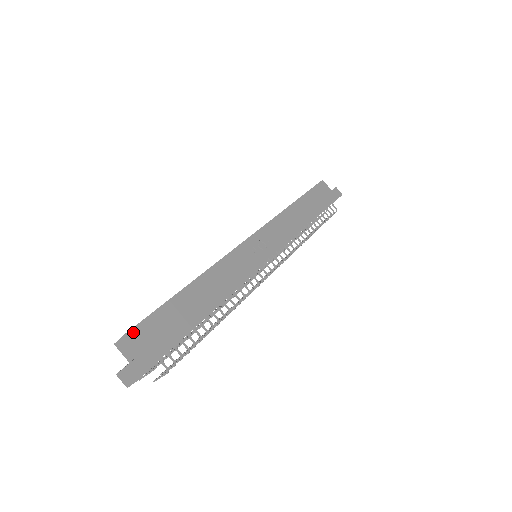
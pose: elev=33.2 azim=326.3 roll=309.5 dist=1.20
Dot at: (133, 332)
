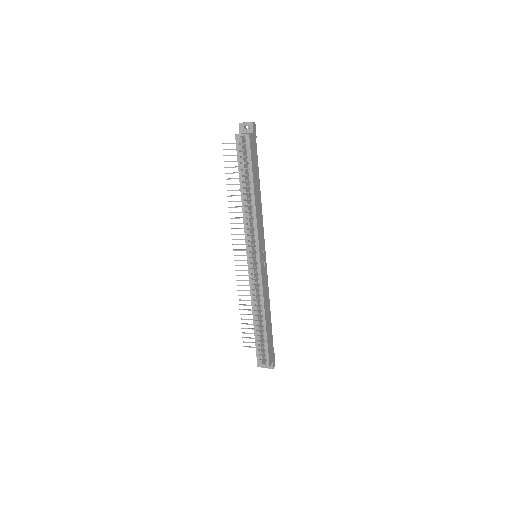
Dot at: (270, 362)
